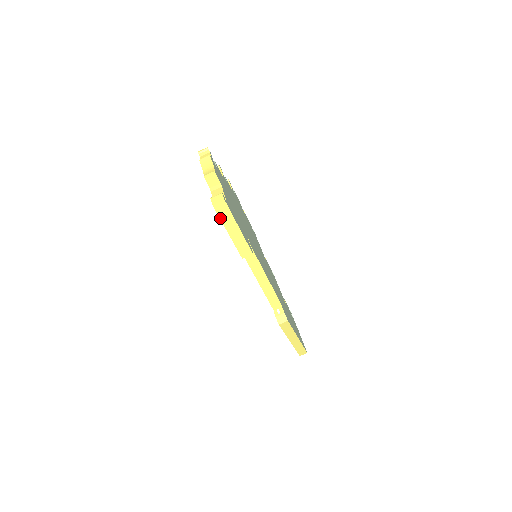
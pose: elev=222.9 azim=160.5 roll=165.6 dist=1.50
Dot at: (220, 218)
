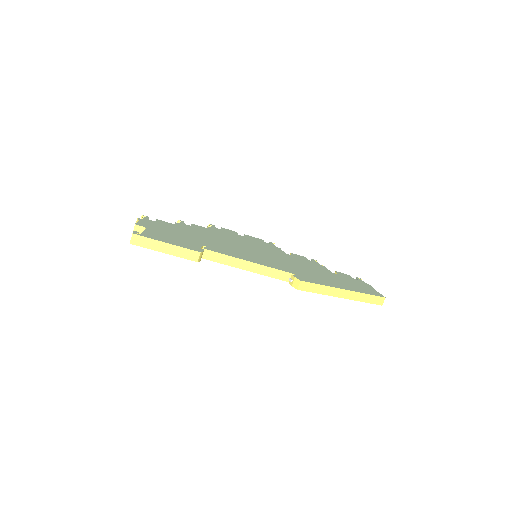
Dot at: occluded
